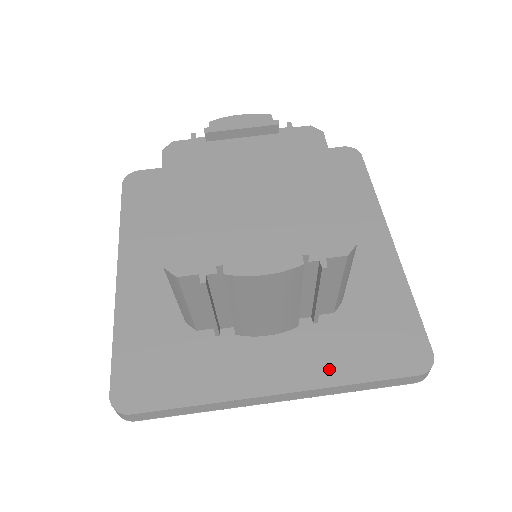
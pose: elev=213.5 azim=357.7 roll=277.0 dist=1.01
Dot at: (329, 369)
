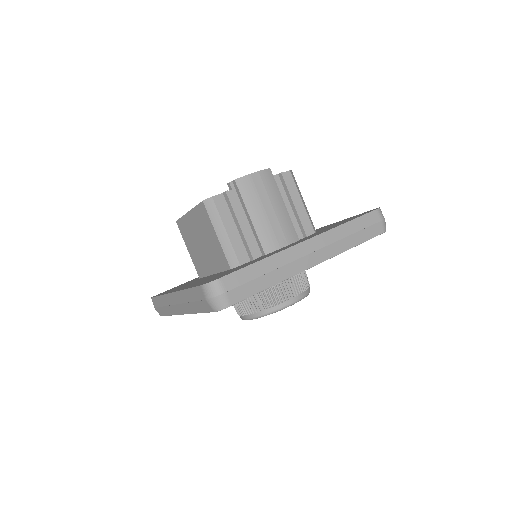
Dot at: (328, 229)
